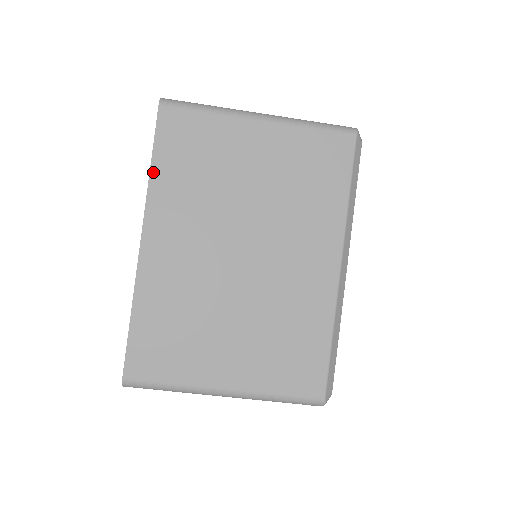
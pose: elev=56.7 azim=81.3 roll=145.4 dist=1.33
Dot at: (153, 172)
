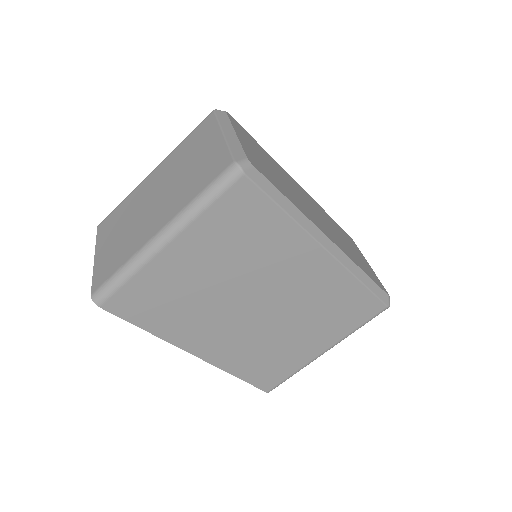
Dot at: (152, 332)
